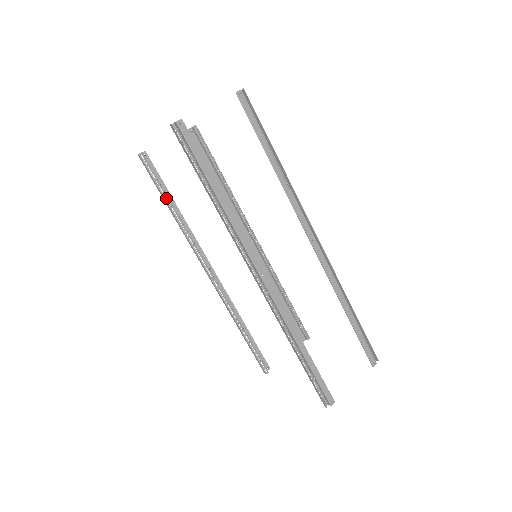
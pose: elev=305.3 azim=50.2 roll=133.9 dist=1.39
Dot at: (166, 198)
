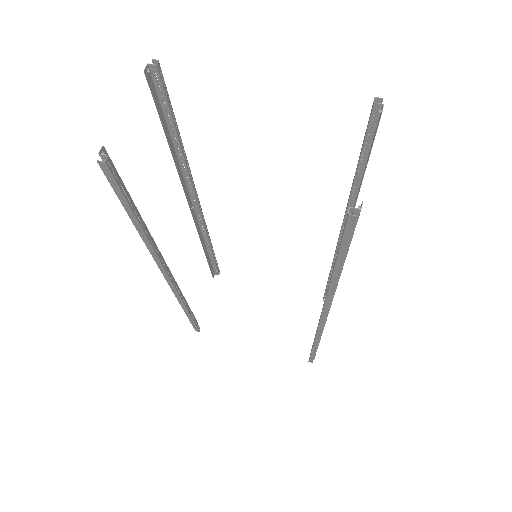
Dot at: (137, 215)
